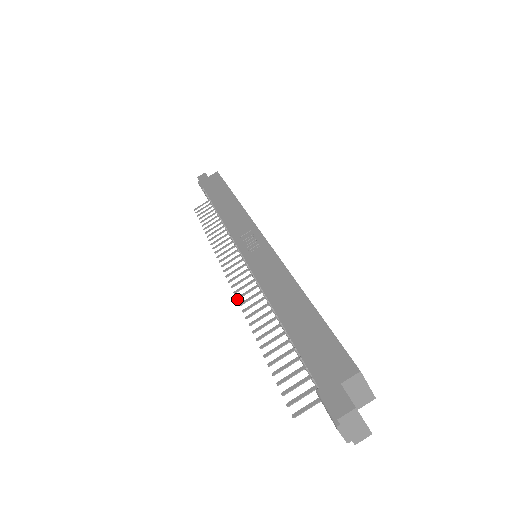
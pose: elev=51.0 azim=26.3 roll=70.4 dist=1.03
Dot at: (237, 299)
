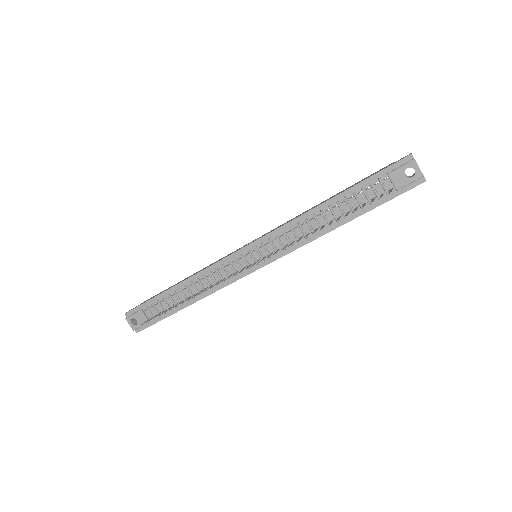
Dot at: occluded
